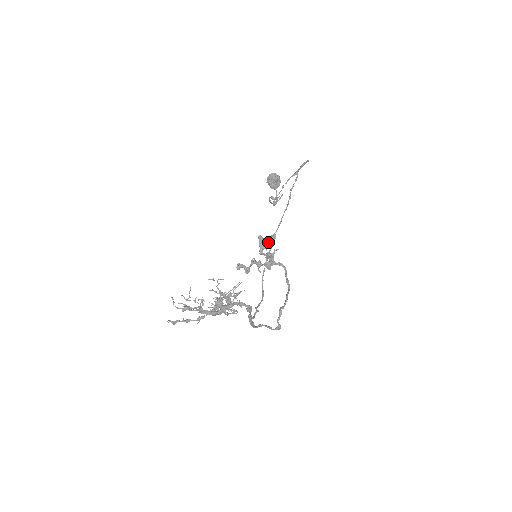
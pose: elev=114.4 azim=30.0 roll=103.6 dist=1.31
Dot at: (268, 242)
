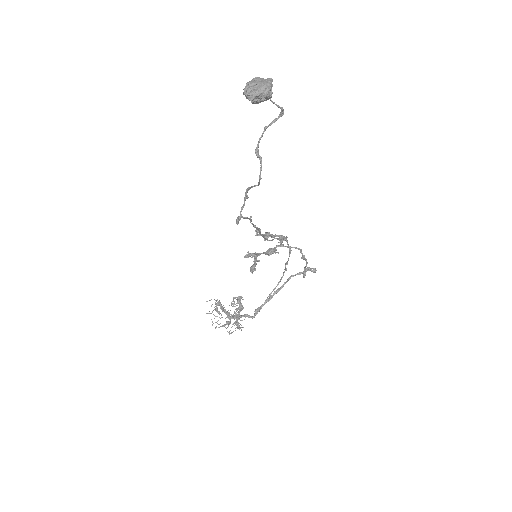
Dot at: (253, 265)
